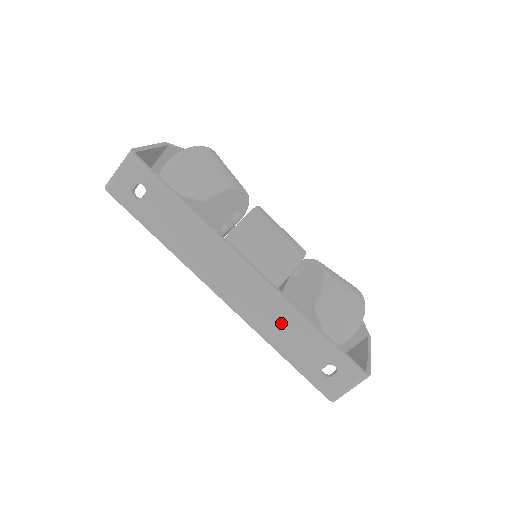
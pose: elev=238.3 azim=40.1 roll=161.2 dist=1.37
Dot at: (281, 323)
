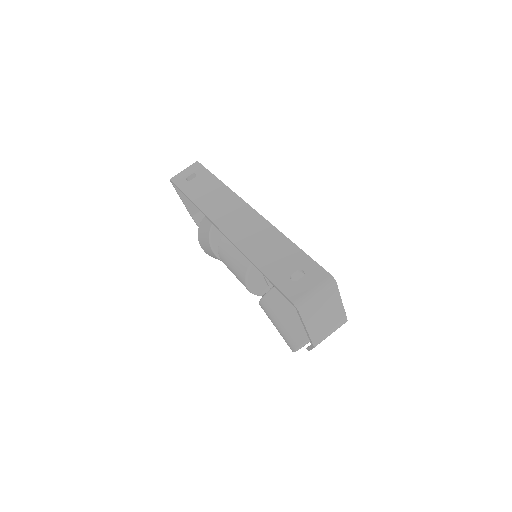
Dot at: (264, 242)
